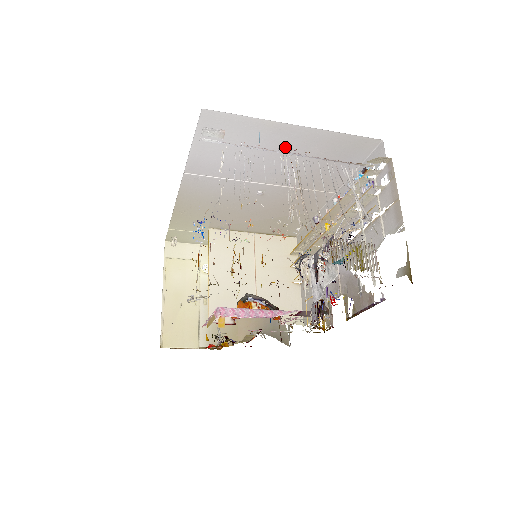
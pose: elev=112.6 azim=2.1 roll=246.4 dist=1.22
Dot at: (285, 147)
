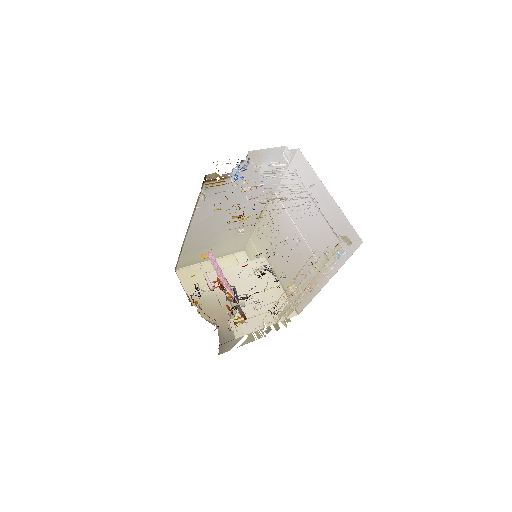
Dot at: occluded
